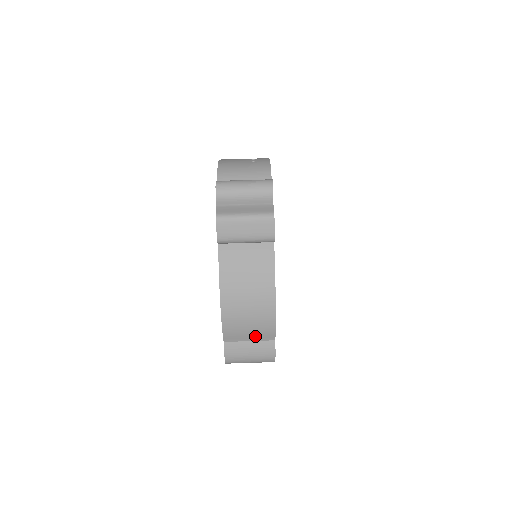
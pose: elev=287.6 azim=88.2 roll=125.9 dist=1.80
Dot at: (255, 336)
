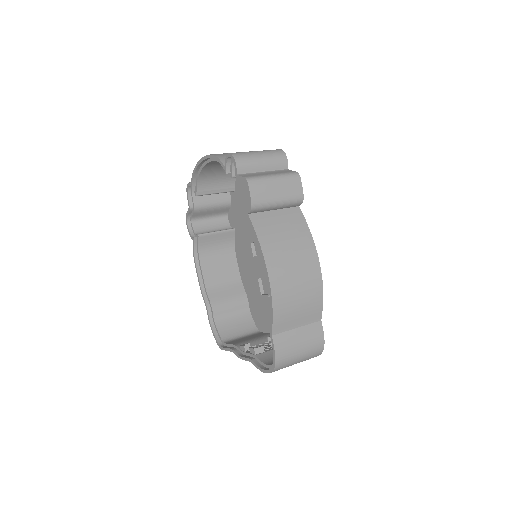
Dot at: (303, 318)
